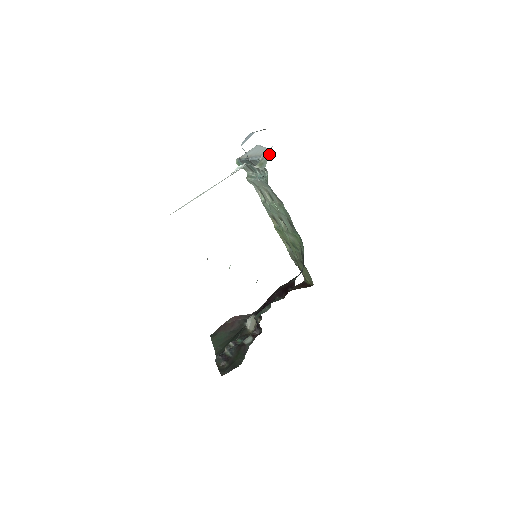
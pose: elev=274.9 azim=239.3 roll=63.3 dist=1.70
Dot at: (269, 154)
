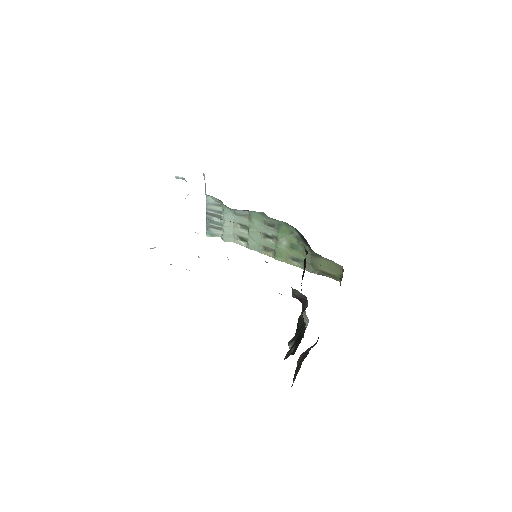
Dot at: occluded
